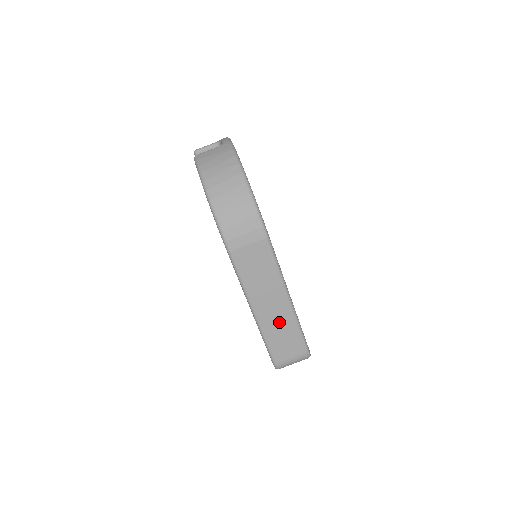
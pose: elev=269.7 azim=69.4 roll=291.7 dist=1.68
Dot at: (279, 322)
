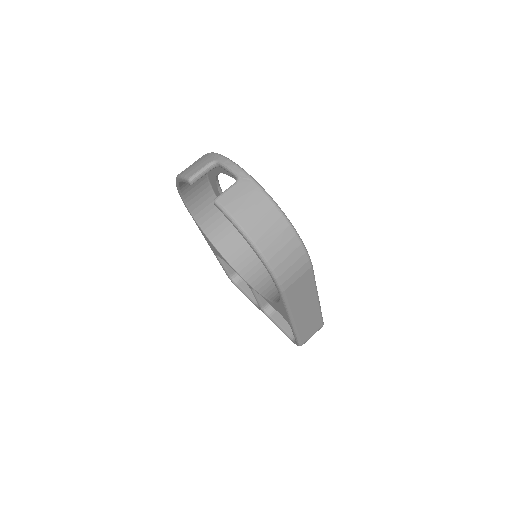
Dot at: (309, 318)
